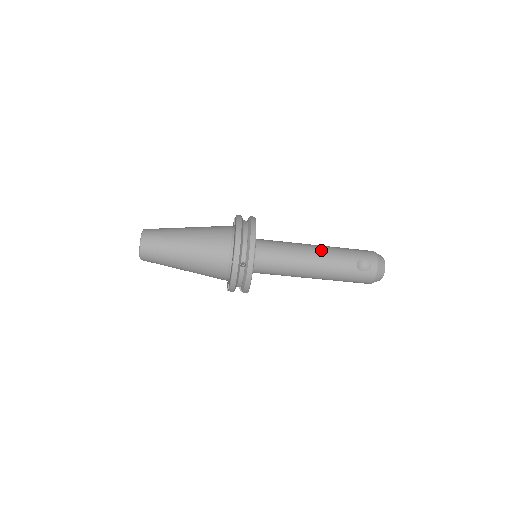
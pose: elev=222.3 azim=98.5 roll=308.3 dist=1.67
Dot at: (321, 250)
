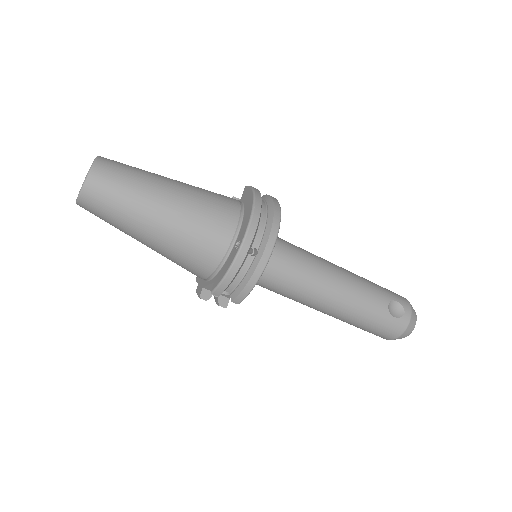
Dot at: (347, 272)
